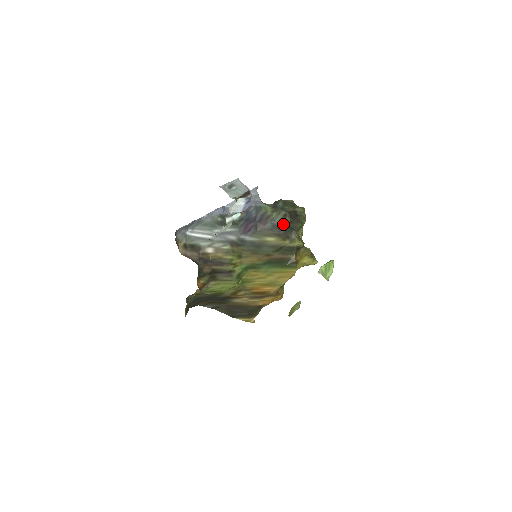
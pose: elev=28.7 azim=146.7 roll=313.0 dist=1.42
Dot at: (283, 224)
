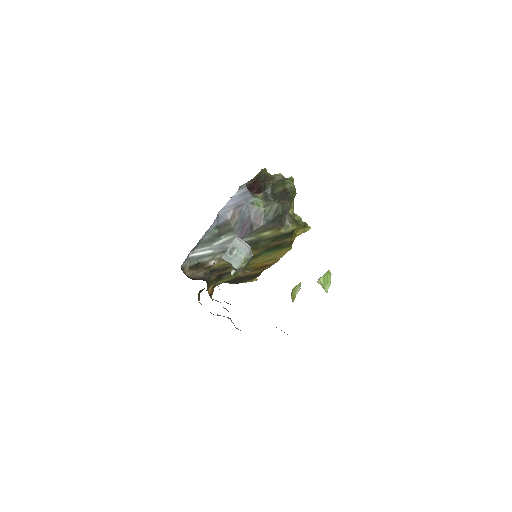
Dot at: (277, 216)
